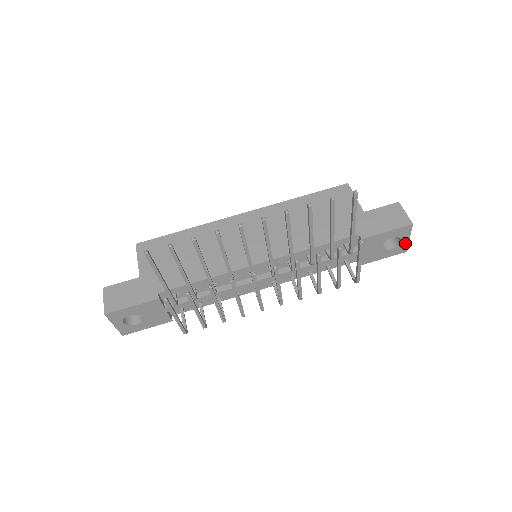
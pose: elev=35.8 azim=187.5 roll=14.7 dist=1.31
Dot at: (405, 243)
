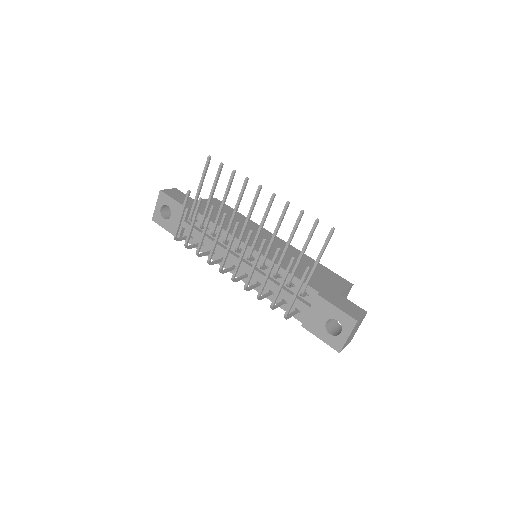
Dot at: (343, 340)
